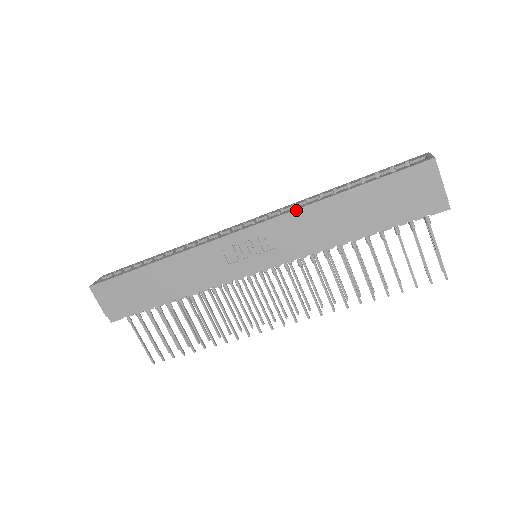
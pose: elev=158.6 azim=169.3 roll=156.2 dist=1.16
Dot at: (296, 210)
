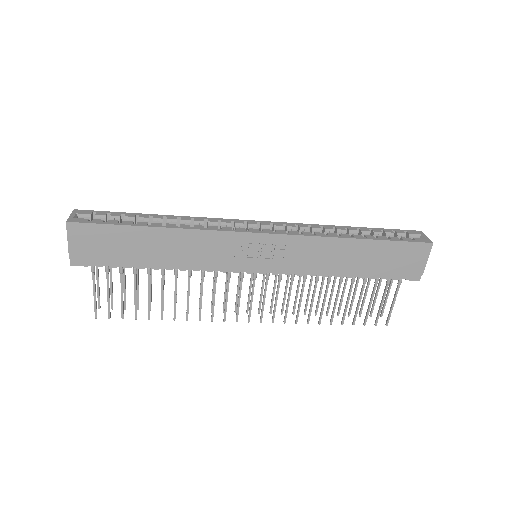
Dot at: (319, 237)
